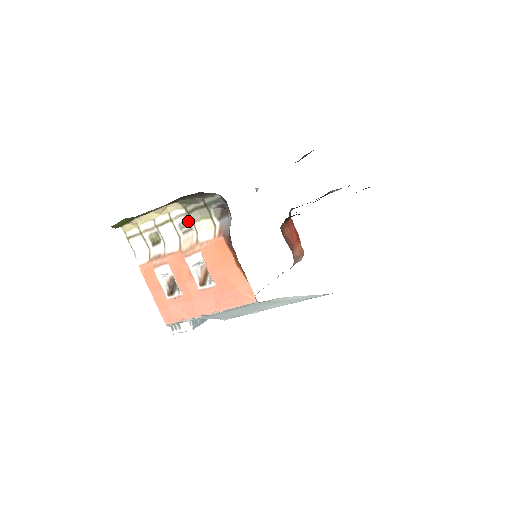
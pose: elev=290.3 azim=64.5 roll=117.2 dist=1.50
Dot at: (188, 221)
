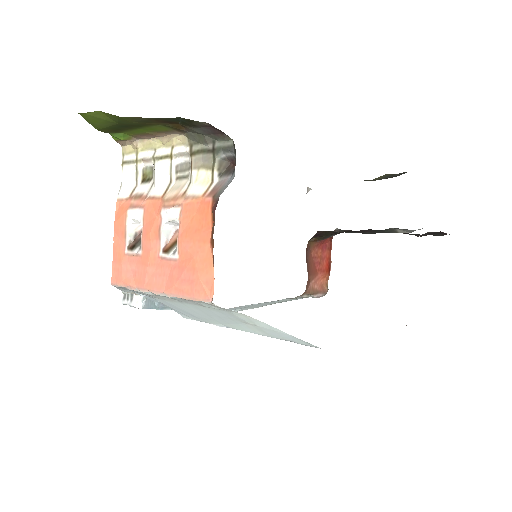
Dot at: (188, 165)
